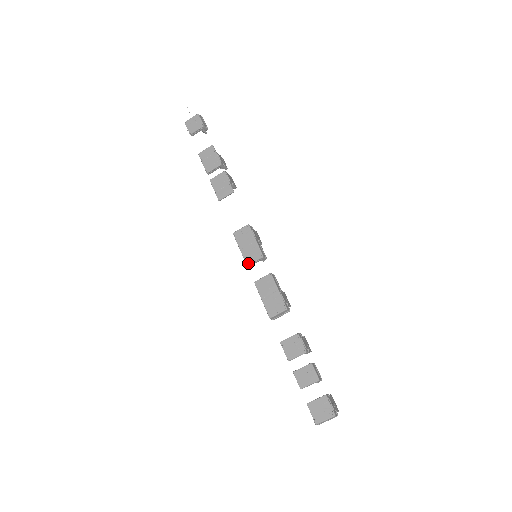
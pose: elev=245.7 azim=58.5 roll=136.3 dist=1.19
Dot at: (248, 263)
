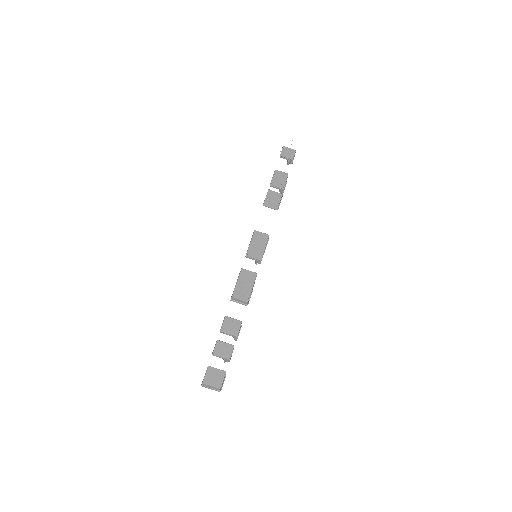
Dot at: (248, 255)
